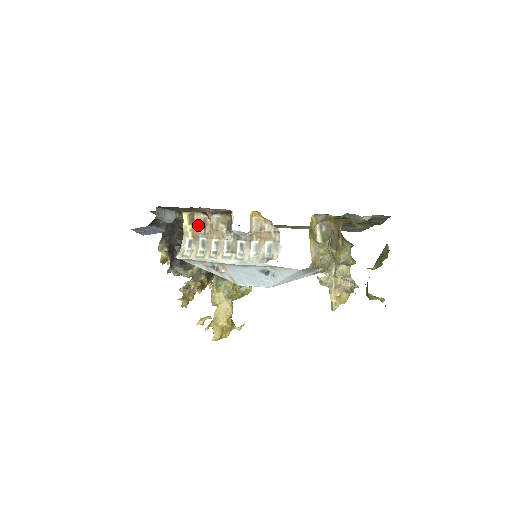
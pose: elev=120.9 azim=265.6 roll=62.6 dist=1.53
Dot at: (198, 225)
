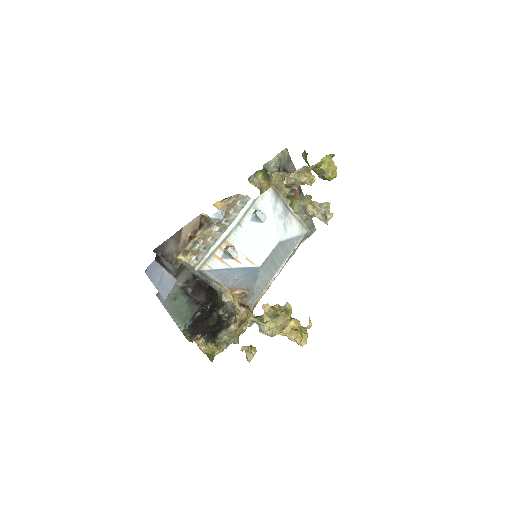
Dot at: (192, 248)
